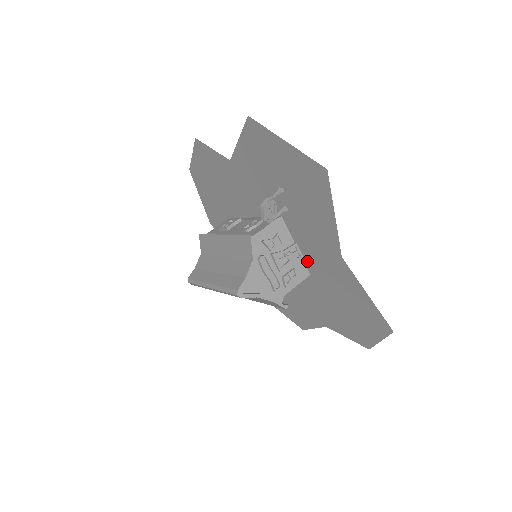
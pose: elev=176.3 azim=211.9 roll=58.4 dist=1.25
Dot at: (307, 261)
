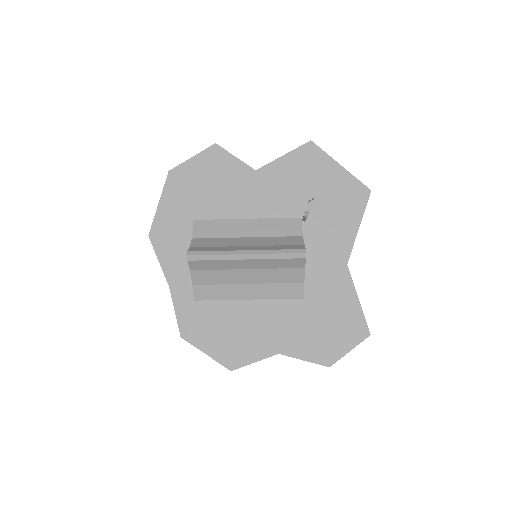
Dot at: occluded
